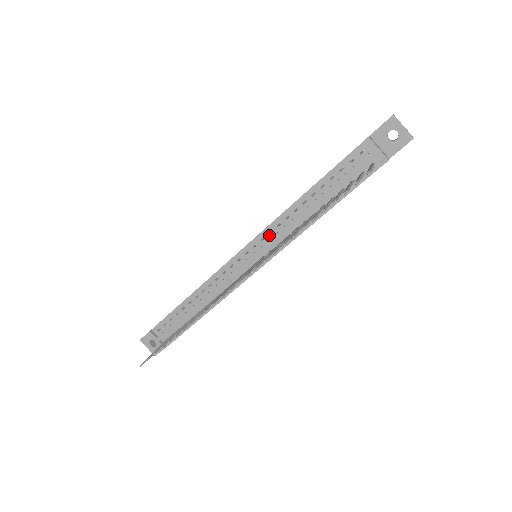
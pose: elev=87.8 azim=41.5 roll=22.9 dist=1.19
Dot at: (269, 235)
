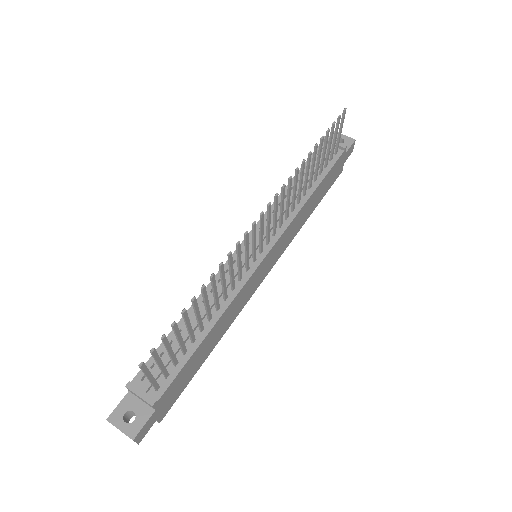
Dot at: occluded
